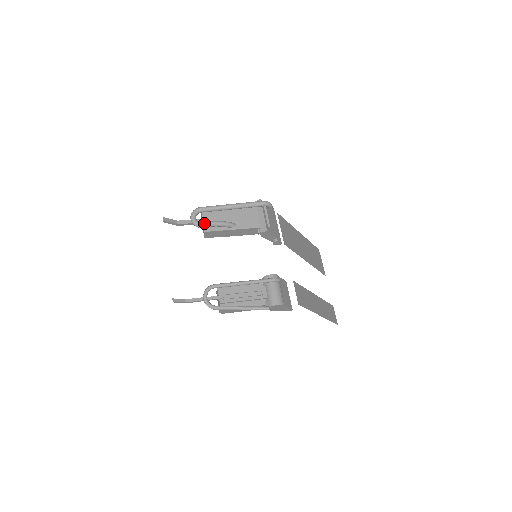
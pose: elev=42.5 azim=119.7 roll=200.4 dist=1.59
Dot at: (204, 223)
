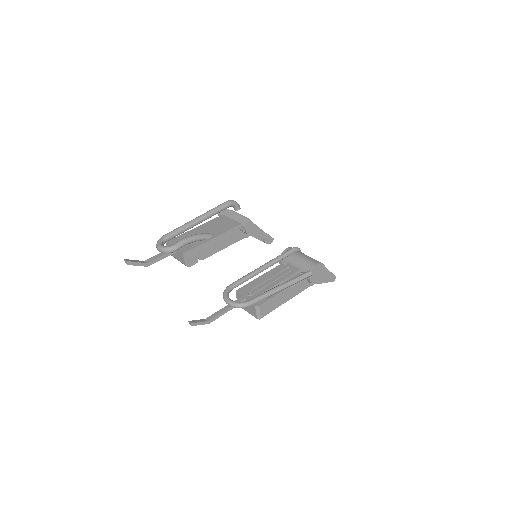
Dot at: (176, 243)
